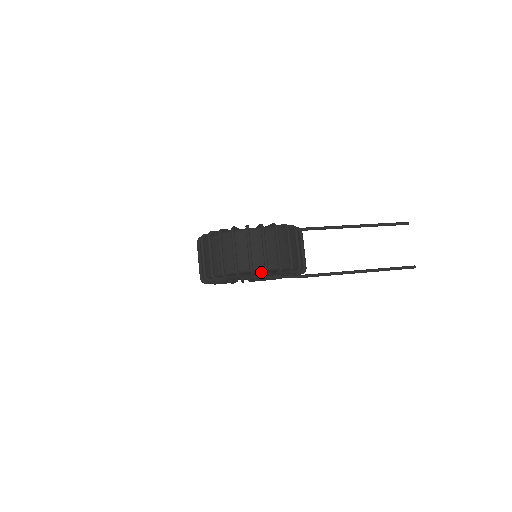
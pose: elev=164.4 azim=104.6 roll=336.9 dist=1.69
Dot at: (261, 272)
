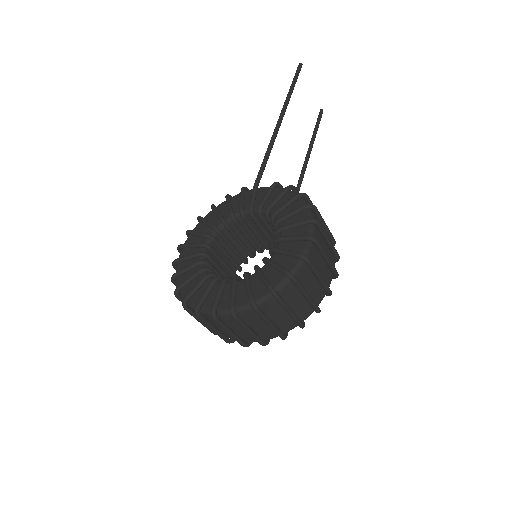
Dot at: occluded
